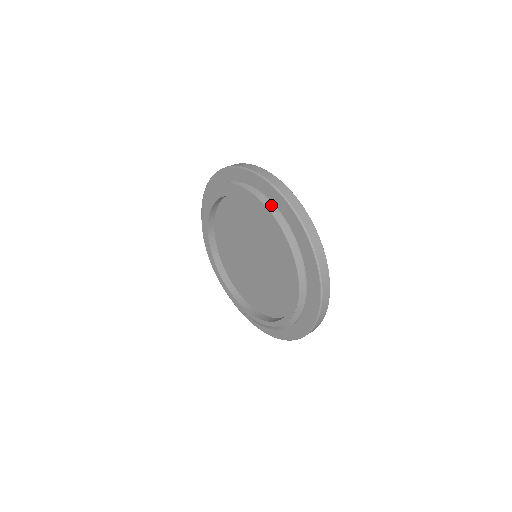
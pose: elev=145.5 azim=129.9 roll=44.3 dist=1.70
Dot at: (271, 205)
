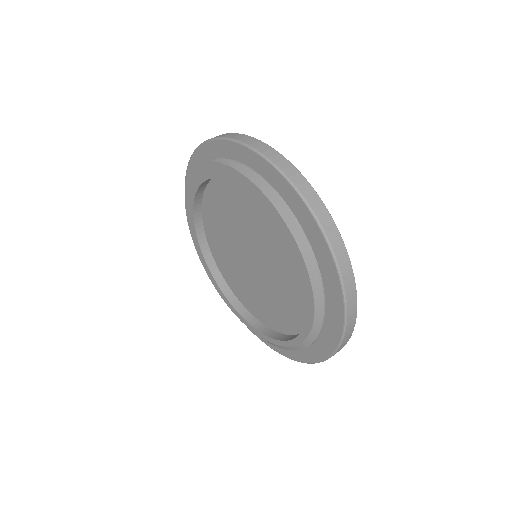
Dot at: (273, 194)
